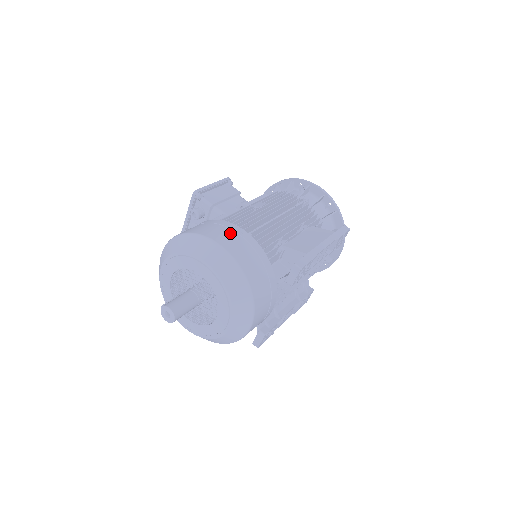
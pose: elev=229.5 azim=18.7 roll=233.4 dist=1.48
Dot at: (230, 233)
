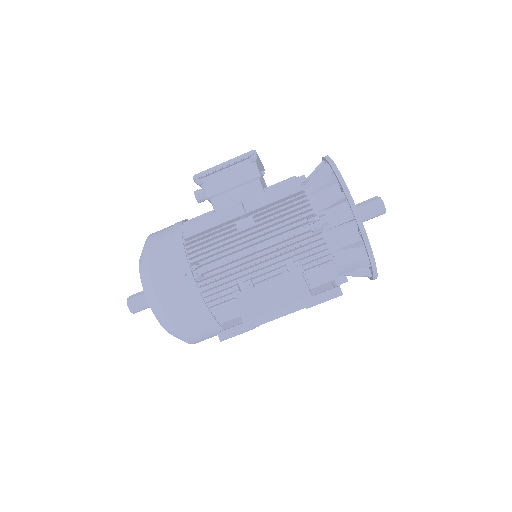
Dot at: (173, 272)
